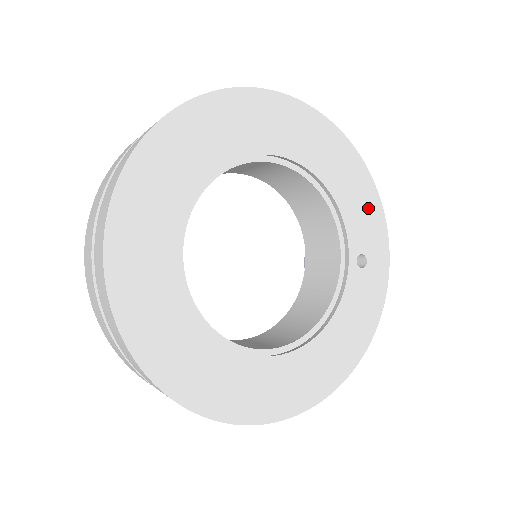
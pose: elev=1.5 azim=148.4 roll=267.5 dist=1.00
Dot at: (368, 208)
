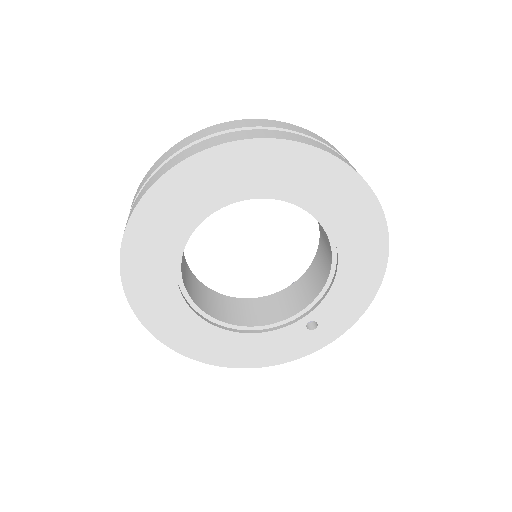
Dot at: (353, 304)
